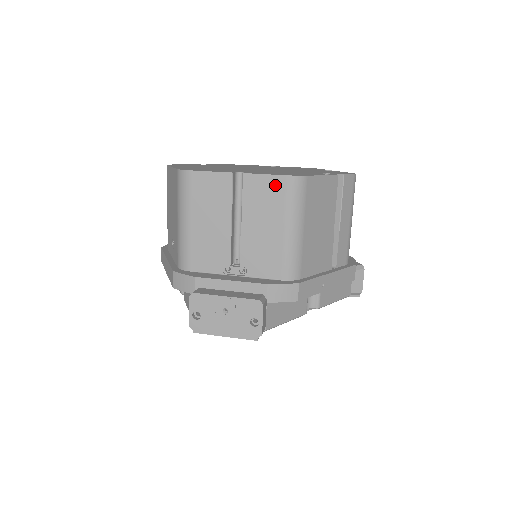
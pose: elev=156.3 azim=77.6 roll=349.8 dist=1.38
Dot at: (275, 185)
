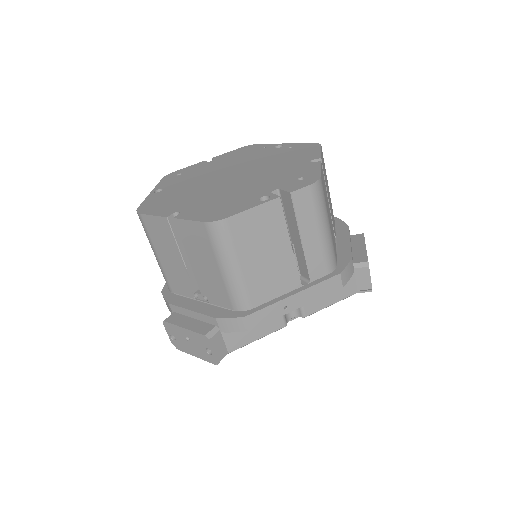
Dot at: (199, 230)
